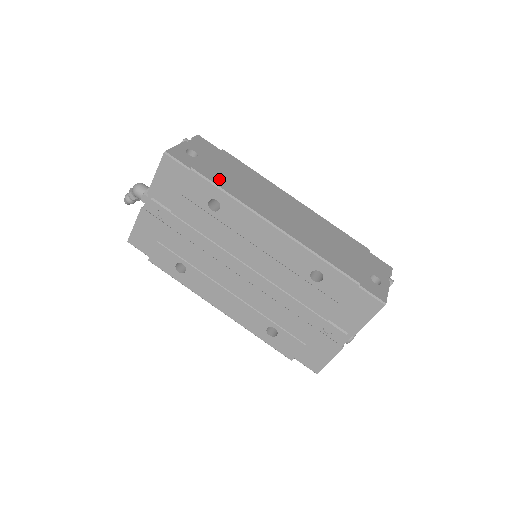
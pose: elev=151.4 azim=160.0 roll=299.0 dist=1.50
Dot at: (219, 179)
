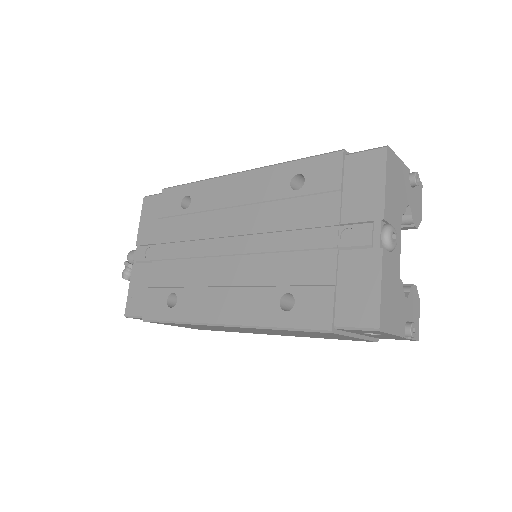
Dot at: occluded
